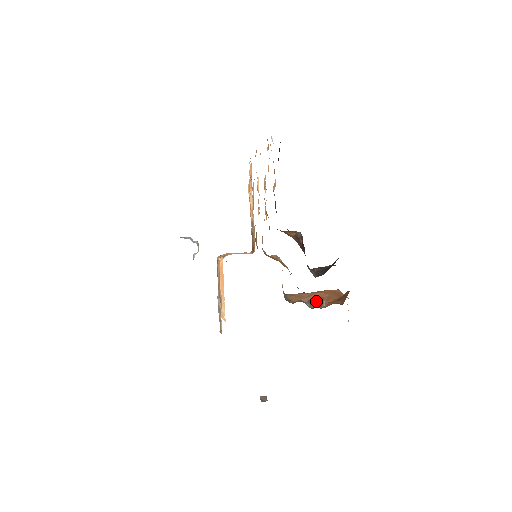
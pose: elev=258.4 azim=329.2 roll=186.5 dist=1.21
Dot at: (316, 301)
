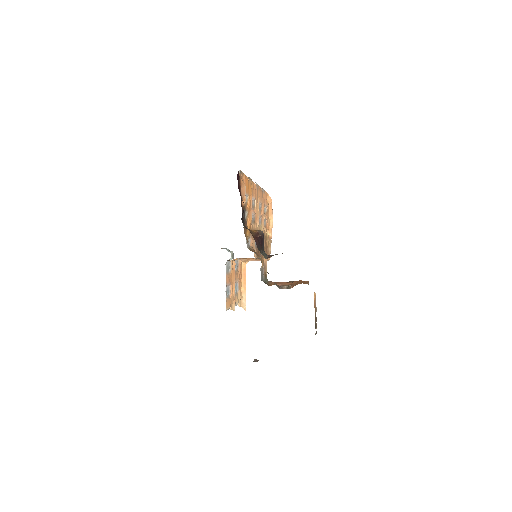
Dot at: (287, 286)
